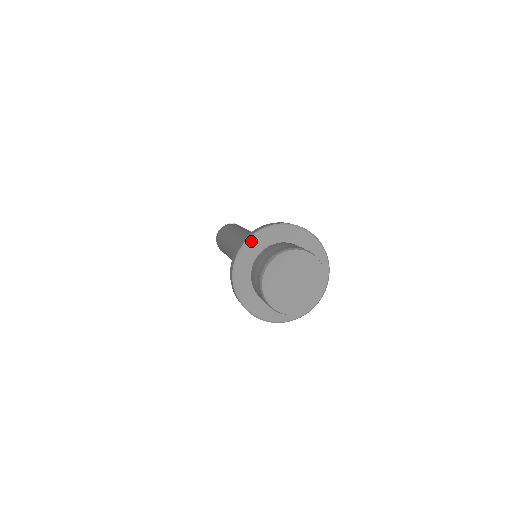
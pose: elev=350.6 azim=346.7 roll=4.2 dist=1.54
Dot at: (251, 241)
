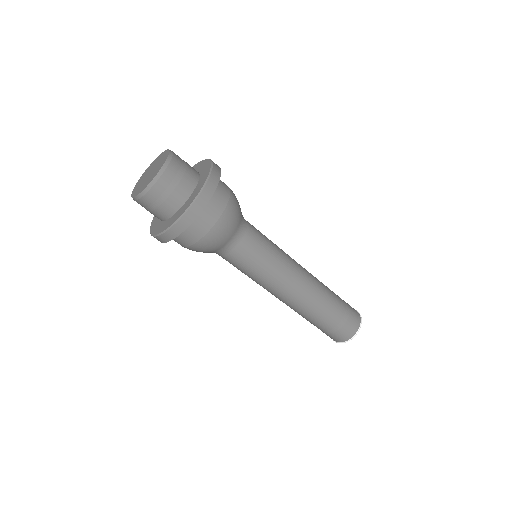
Dot at: occluded
